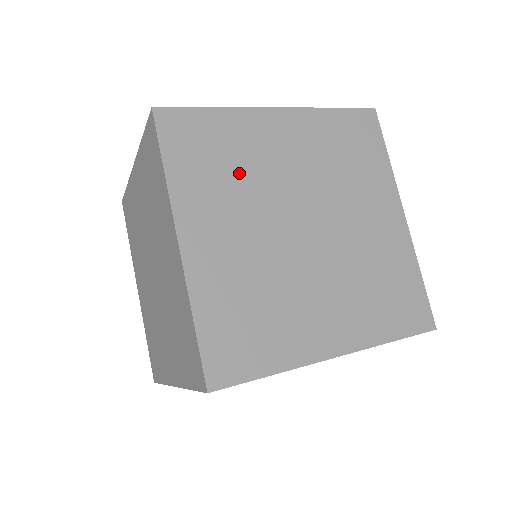
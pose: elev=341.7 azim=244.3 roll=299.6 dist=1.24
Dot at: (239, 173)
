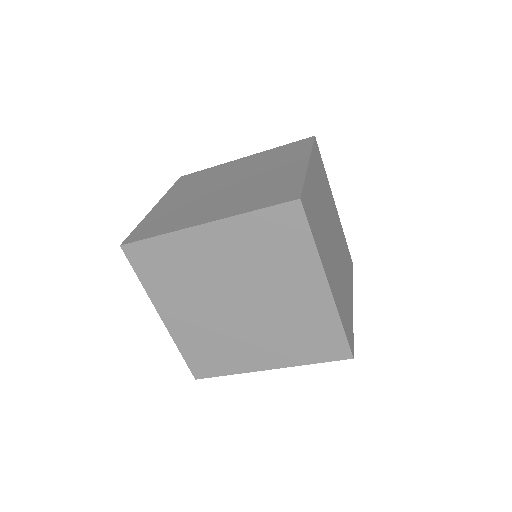
Dot at: (204, 180)
